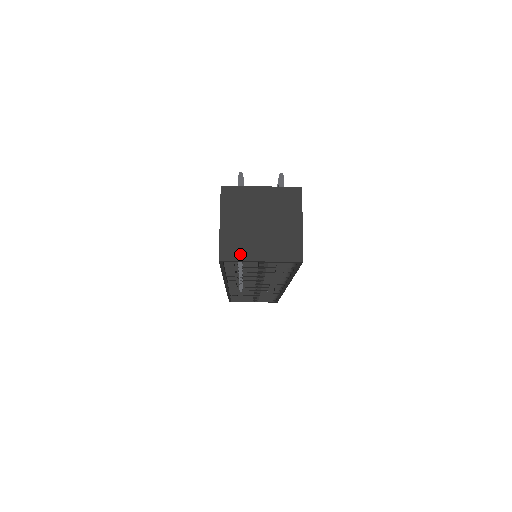
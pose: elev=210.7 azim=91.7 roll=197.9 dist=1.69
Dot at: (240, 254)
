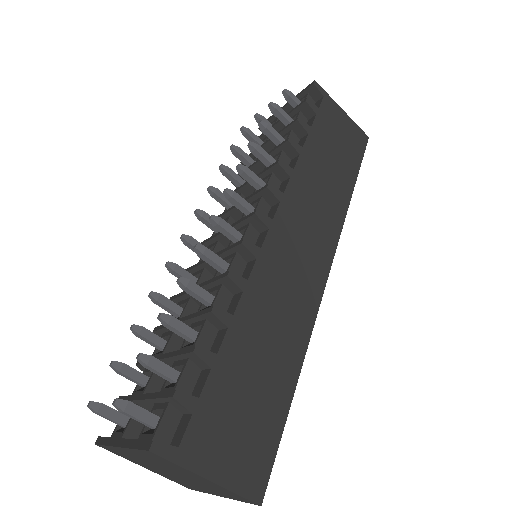
Dot at: (197, 489)
